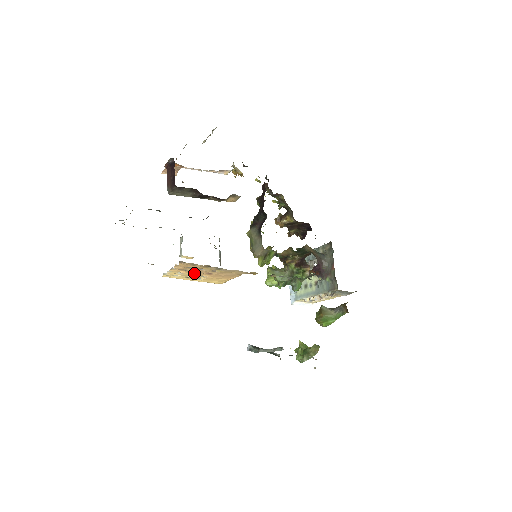
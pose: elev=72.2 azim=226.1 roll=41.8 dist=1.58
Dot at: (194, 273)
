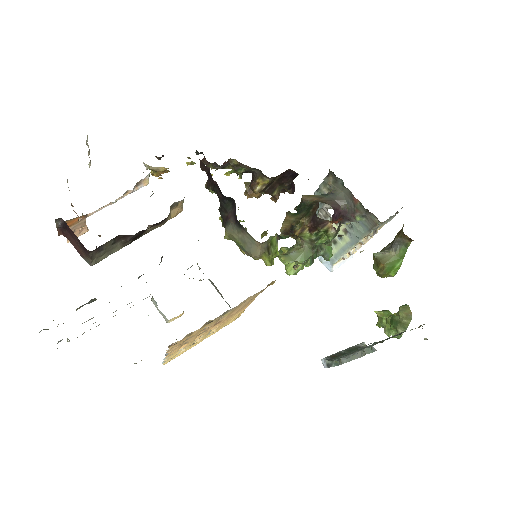
Dot at: (198, 337)
